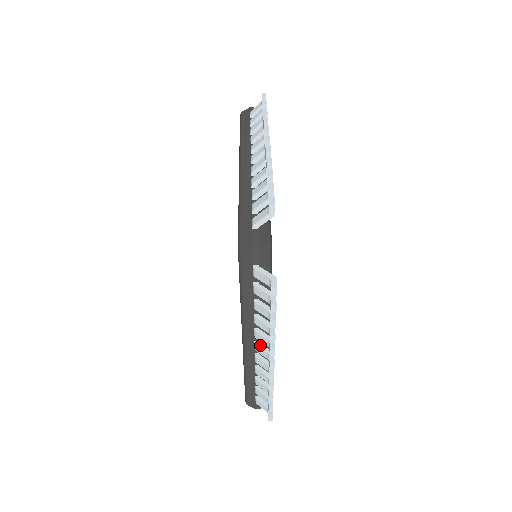
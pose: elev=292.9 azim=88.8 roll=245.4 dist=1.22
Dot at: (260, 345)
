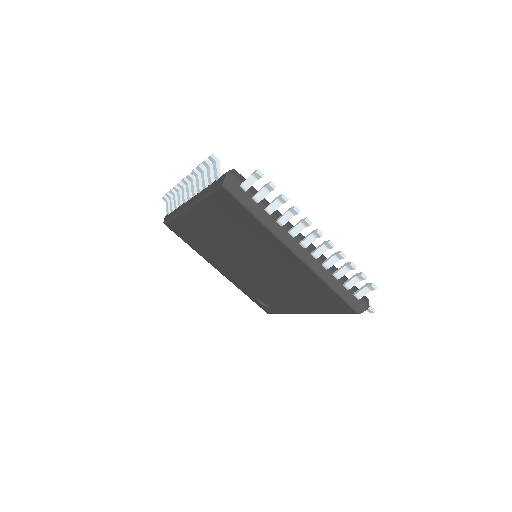
Dot at: (304, 239)
